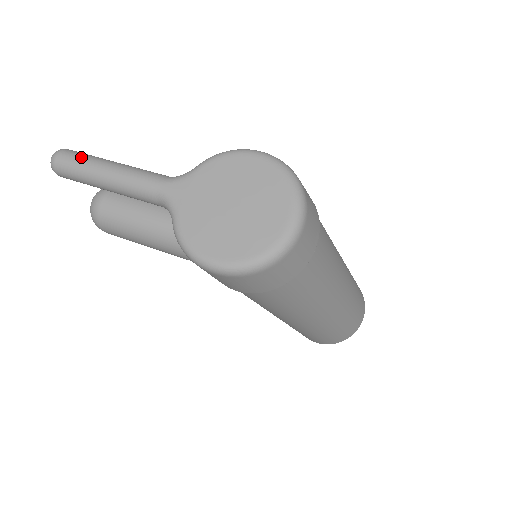
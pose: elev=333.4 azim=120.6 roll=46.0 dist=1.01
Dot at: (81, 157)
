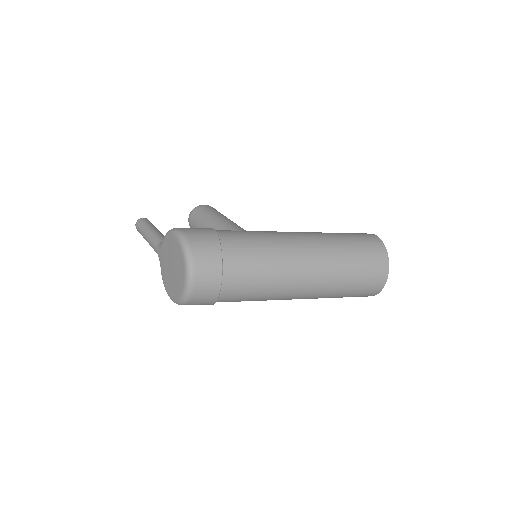
Dot at: (140, 227)
